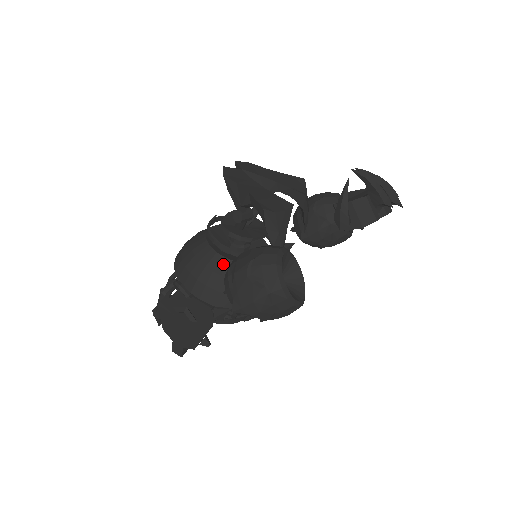
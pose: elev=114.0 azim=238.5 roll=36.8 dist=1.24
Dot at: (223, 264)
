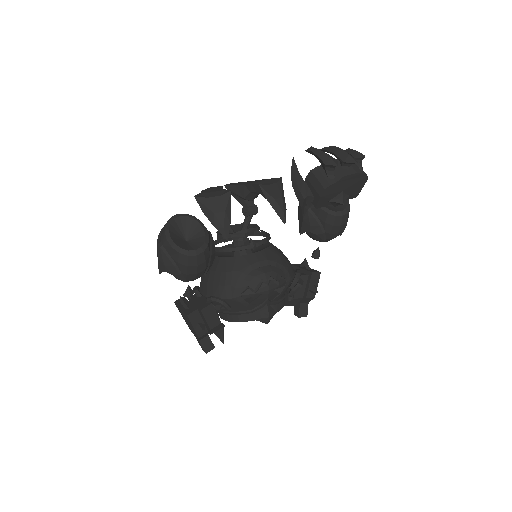
Dot at: (213, 261)
